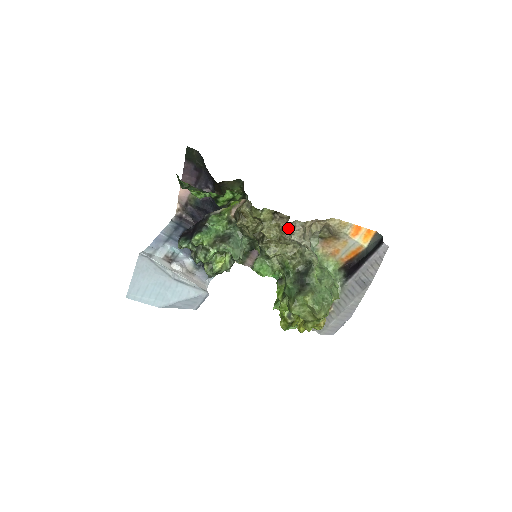
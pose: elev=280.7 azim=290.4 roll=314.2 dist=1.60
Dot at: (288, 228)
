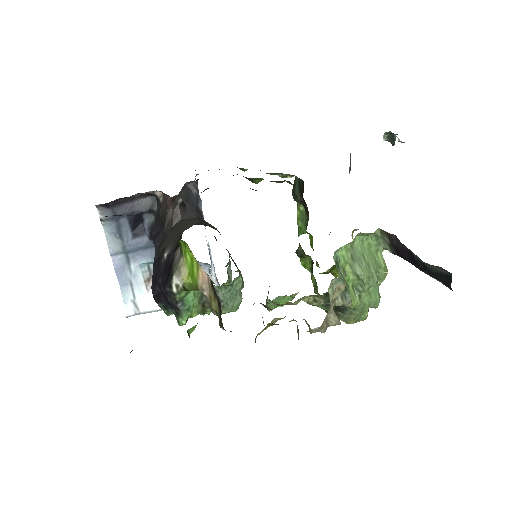
Dot at: occluded
